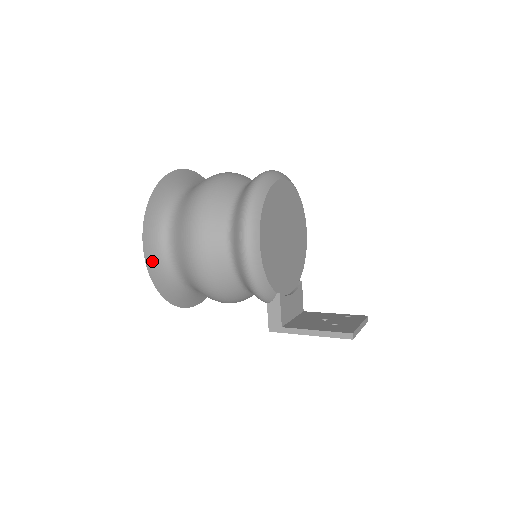
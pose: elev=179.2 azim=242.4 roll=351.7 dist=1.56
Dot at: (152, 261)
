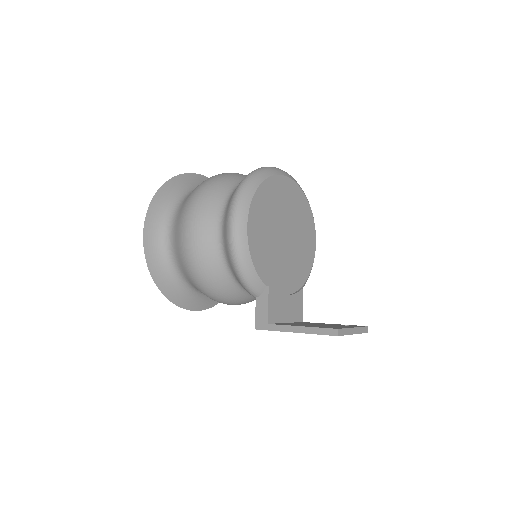
Dot at: (151, 248)
